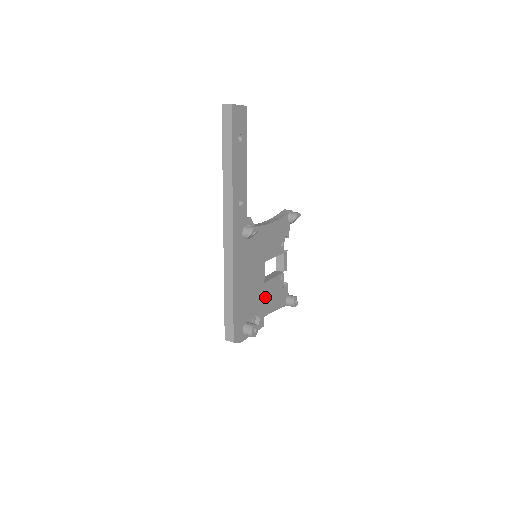
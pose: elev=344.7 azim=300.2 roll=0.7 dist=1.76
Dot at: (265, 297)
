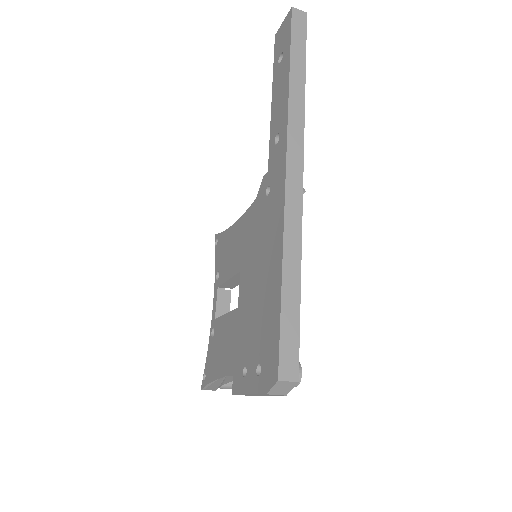
Dot at: occluded
